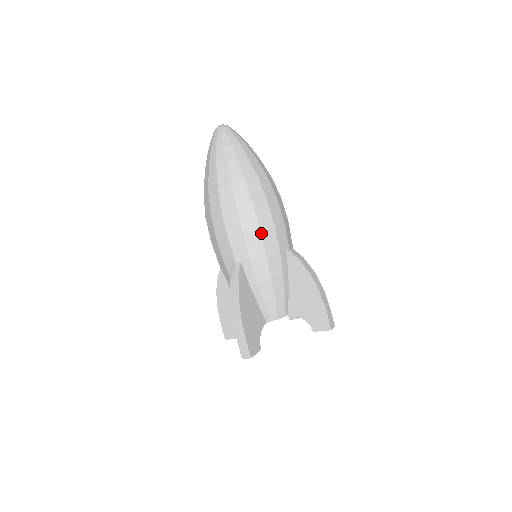
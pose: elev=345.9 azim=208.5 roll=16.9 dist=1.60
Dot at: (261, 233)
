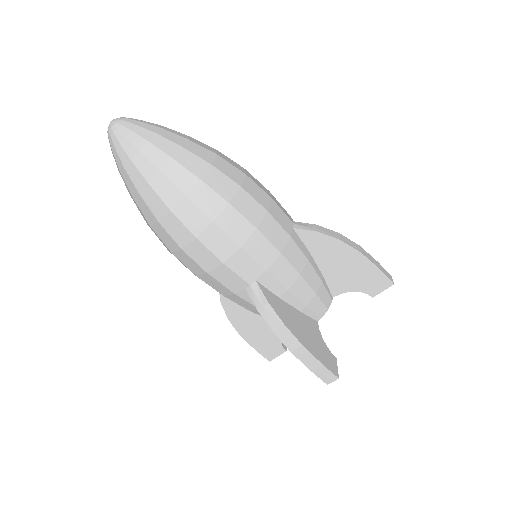
Dot at: (260, 232)
